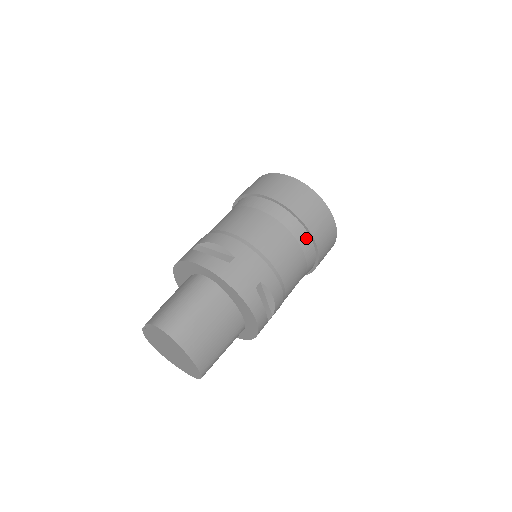
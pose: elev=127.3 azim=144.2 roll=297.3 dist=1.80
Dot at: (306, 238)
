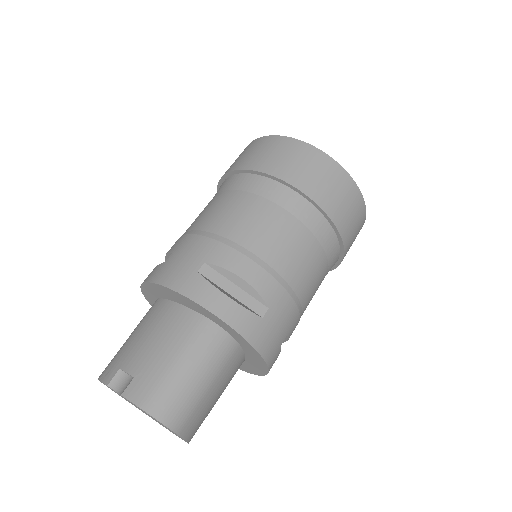
Dot at: (336, 260)
